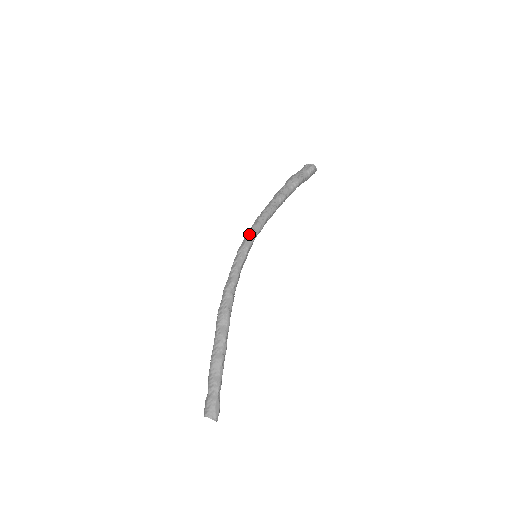
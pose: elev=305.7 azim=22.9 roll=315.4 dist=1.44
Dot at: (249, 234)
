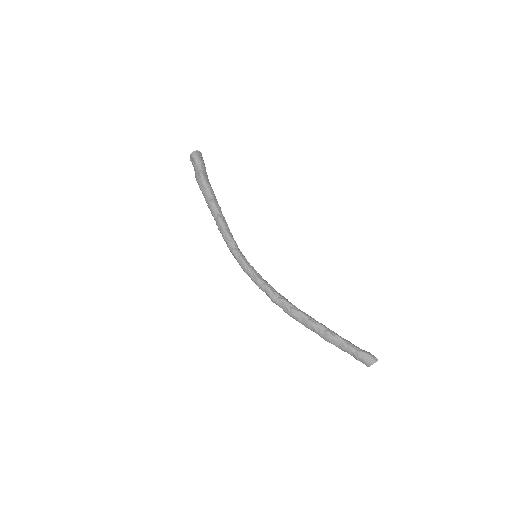
Dot at: (234, 257)
